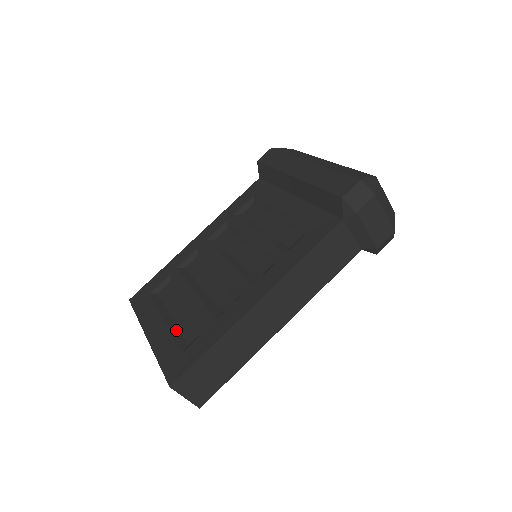
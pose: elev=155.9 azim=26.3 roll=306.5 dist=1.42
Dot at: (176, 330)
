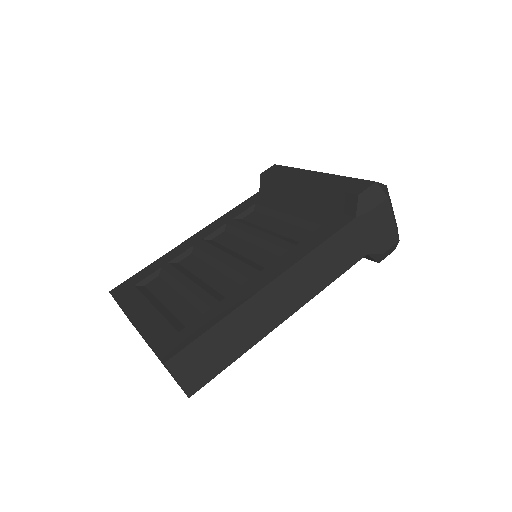
Dot at: (169, 314)
